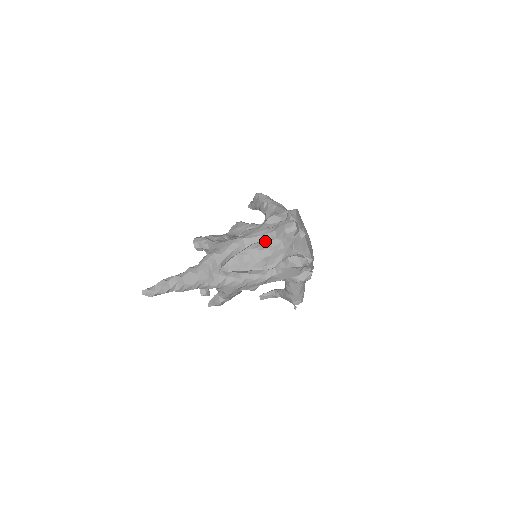
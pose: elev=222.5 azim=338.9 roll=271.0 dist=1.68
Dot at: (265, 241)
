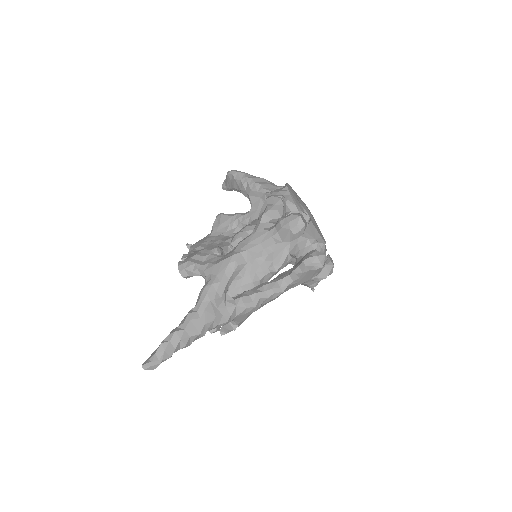
Dot at: occluded
